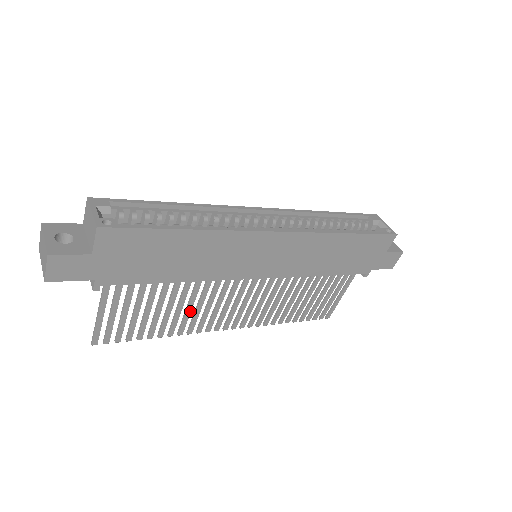
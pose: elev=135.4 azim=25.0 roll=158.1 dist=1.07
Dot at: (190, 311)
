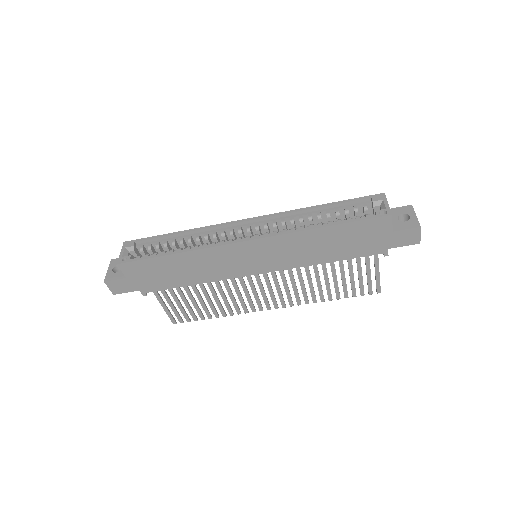
Dot at: (226, 300)
